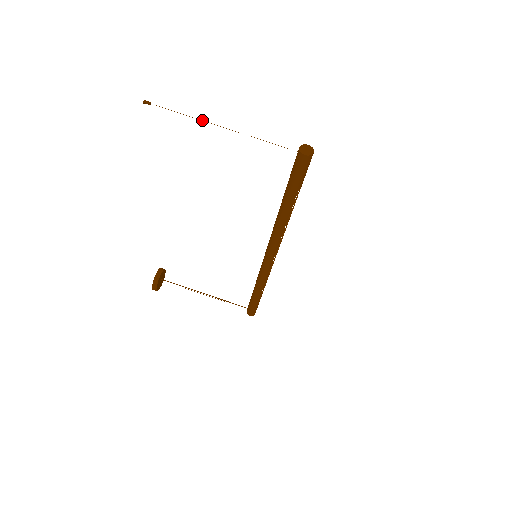
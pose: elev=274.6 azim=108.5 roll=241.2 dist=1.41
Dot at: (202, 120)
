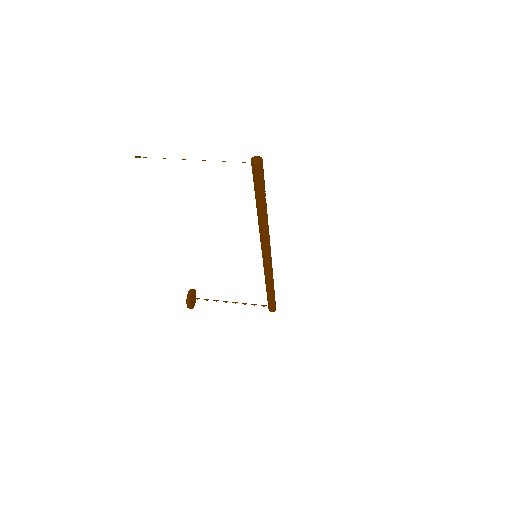
Dot at: occluded
